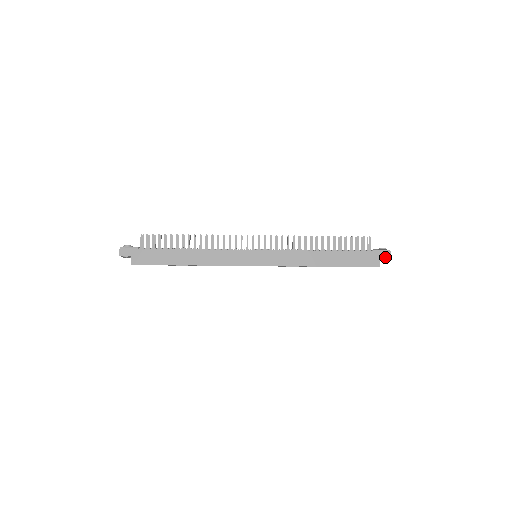
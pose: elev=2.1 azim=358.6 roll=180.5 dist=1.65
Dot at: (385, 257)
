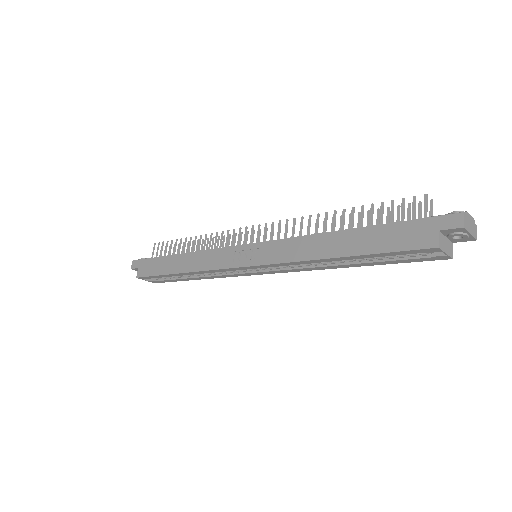
Dot at: (450, 226)
